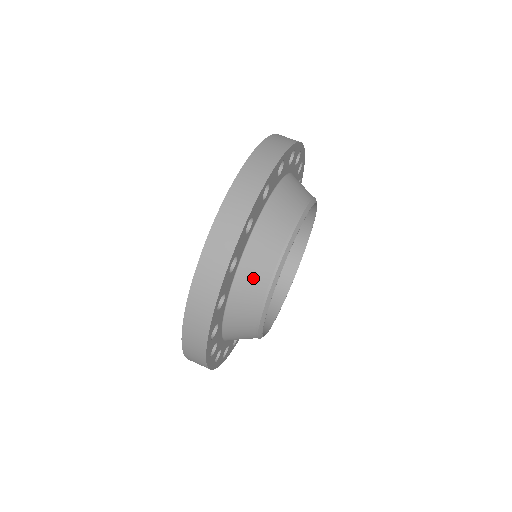
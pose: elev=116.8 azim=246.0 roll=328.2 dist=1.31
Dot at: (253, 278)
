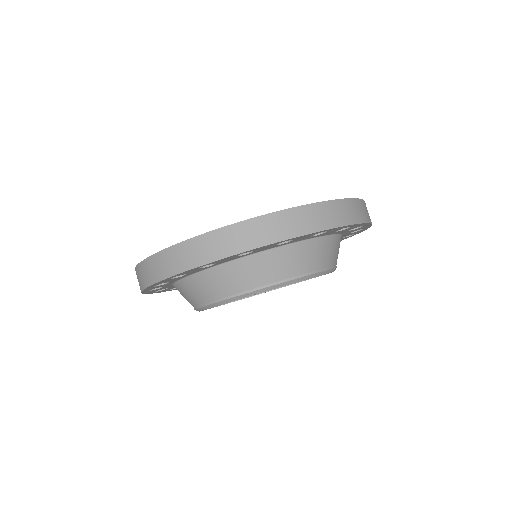
Dot at: (186, 294)
